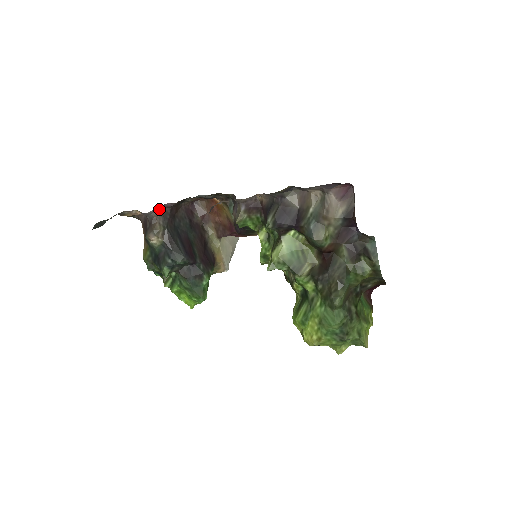
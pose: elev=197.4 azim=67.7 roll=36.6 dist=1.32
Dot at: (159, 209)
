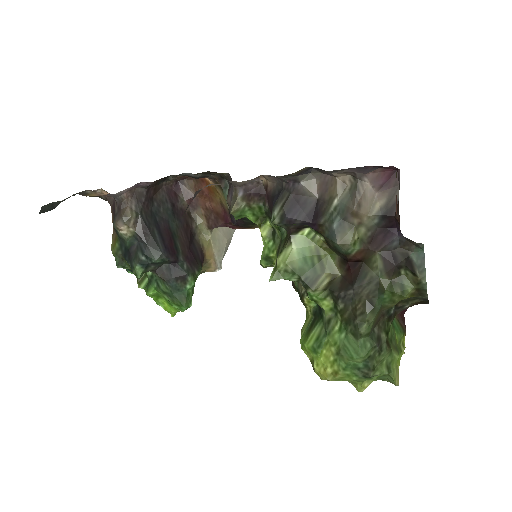
Dot at: (131, 189)
